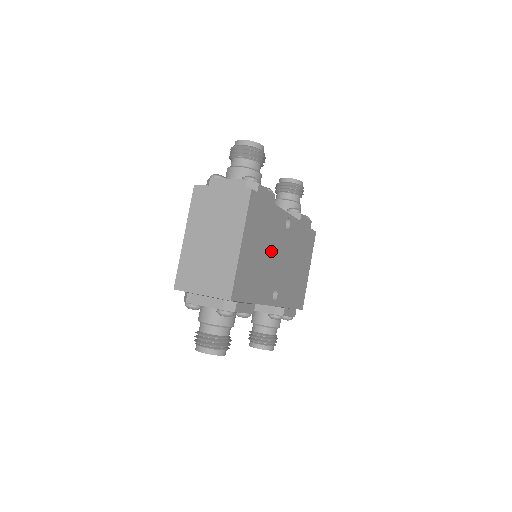
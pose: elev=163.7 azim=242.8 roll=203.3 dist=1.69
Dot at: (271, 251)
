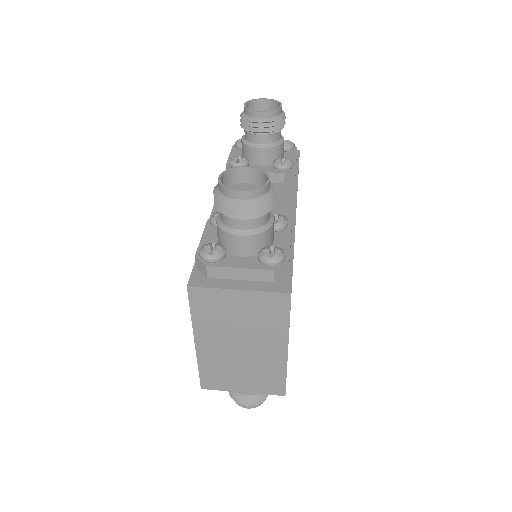
Dot at: occluded
